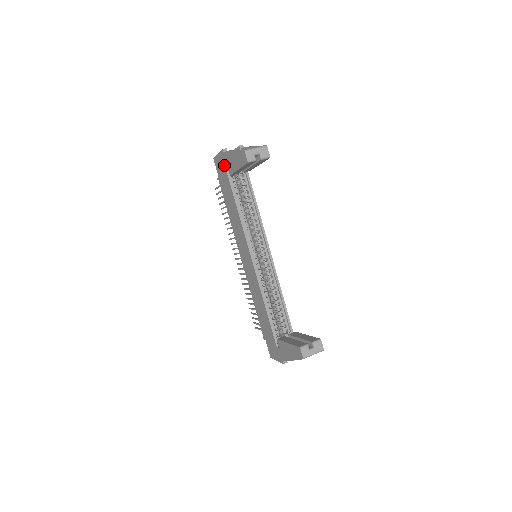
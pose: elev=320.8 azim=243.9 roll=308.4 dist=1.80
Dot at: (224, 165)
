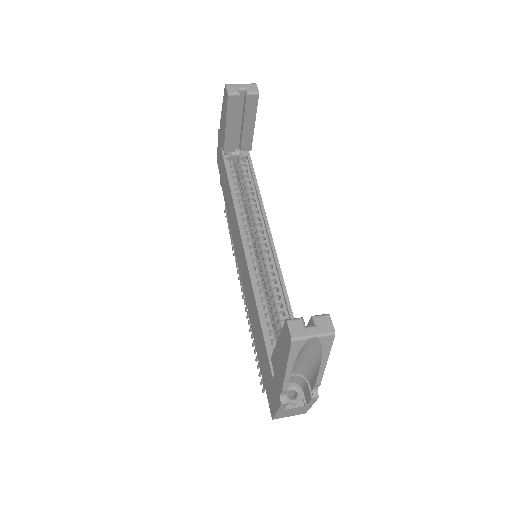
Dot at: (220, 148)
